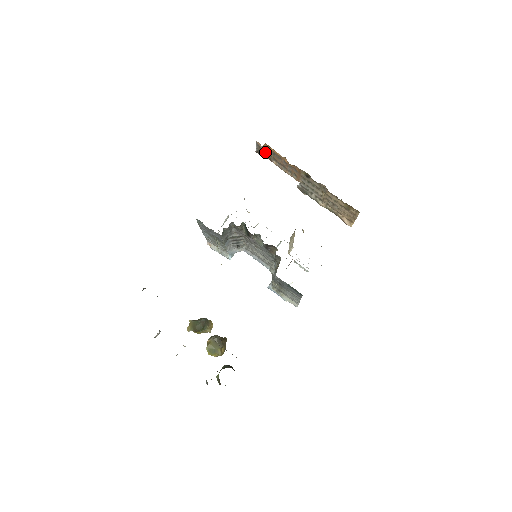
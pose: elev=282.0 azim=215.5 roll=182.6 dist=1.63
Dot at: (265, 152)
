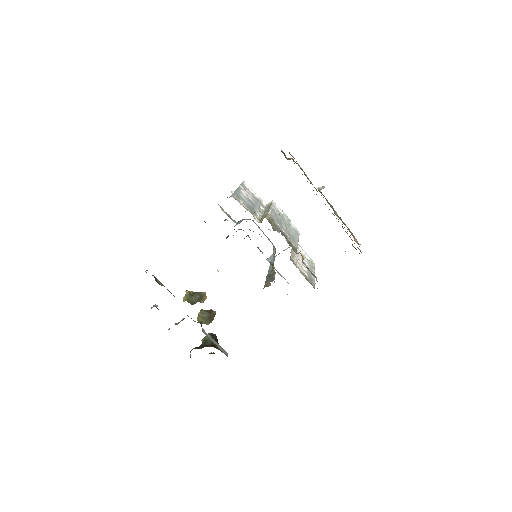
Dot at: (290, 158)
